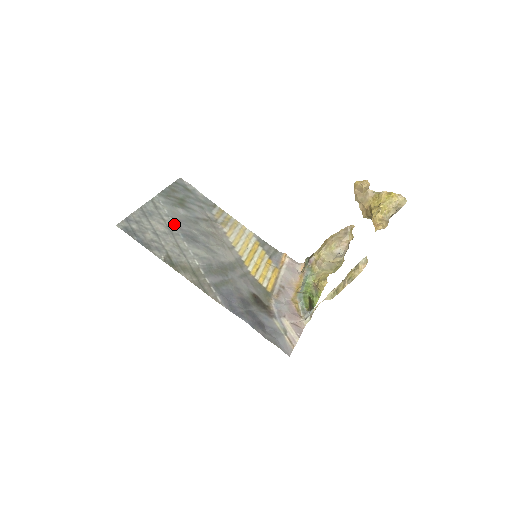
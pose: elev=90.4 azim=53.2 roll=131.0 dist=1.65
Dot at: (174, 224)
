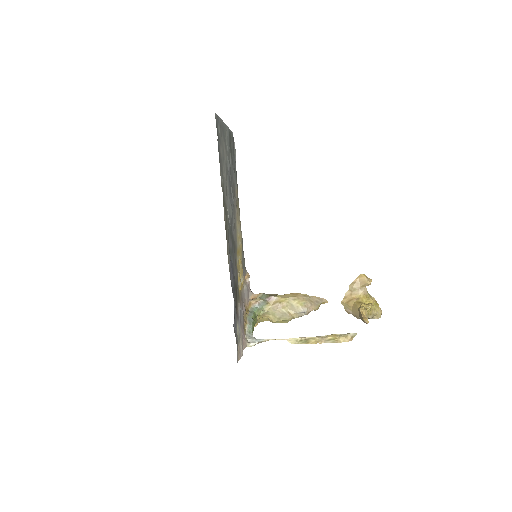
Dot at: (228, 164)
